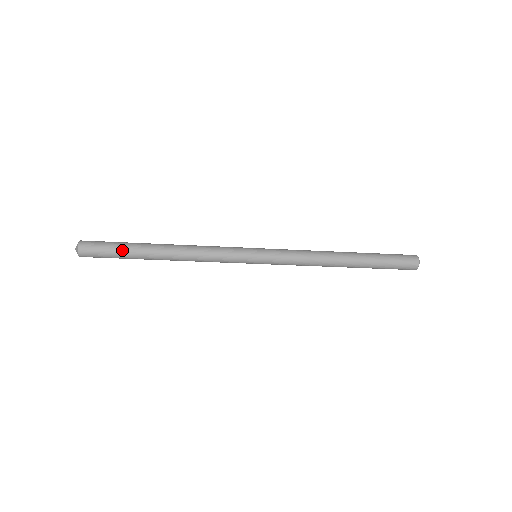
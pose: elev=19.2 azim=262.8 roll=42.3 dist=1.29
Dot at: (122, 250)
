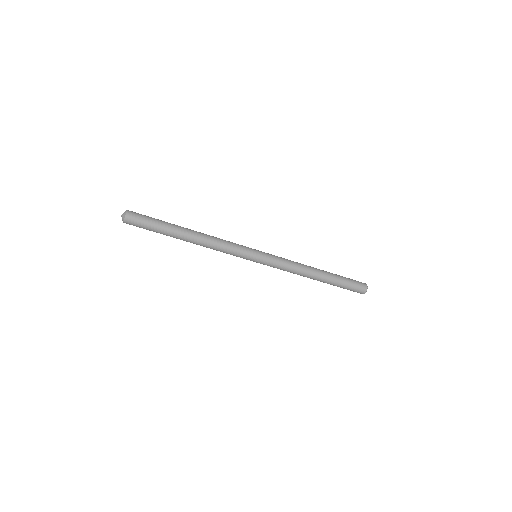
Dot at: (160, 225)
